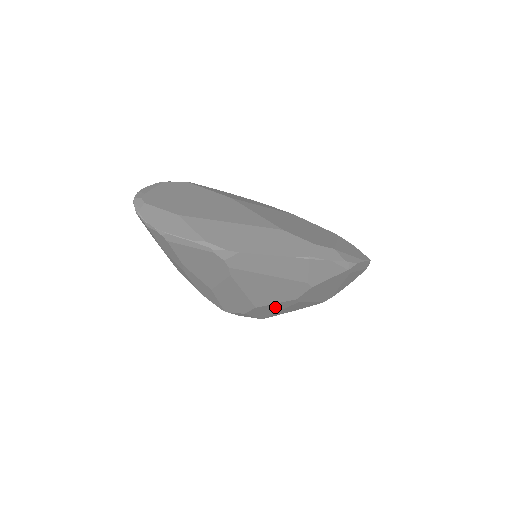
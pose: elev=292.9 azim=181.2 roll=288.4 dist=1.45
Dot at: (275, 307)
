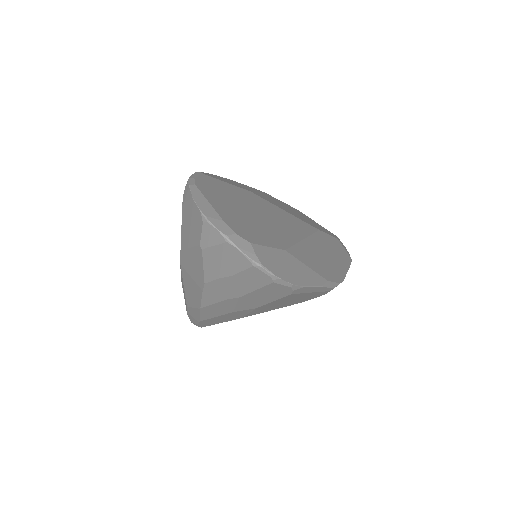
Dot at: occluded
